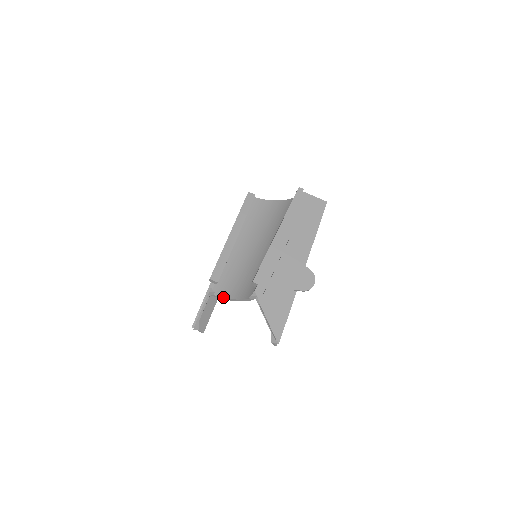
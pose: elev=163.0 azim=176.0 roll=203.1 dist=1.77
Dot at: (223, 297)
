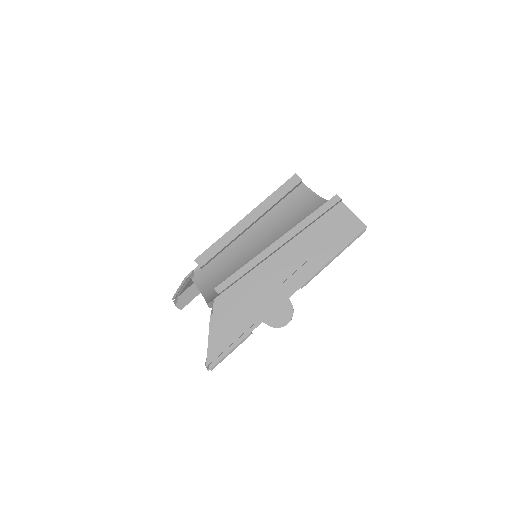
Dot at: (197, 286)
